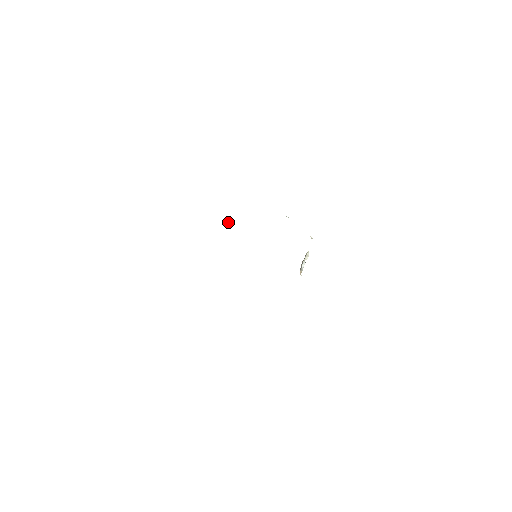
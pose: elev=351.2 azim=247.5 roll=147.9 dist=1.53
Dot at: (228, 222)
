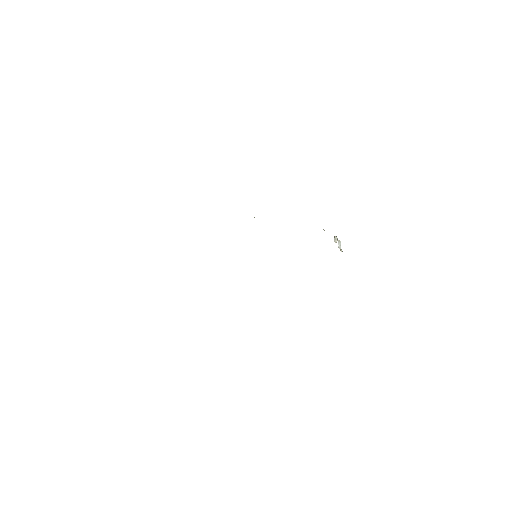
Dot at: occluded
